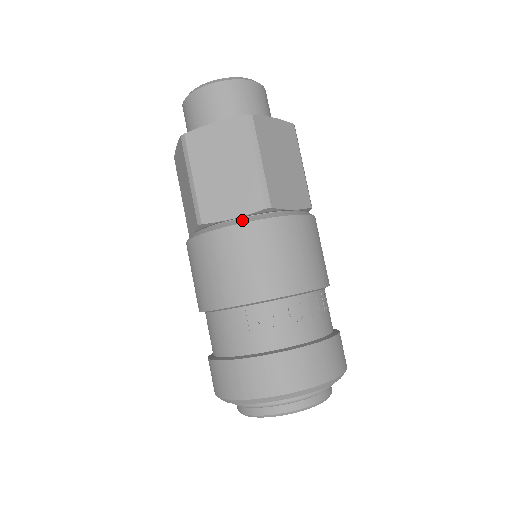
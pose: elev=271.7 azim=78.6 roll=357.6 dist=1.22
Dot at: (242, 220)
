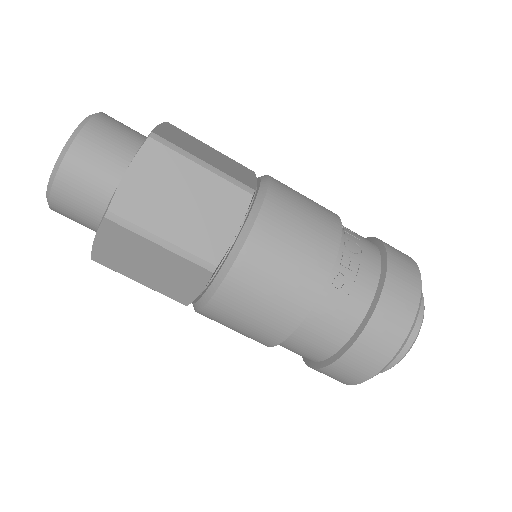
Dot at: (249, 223)
